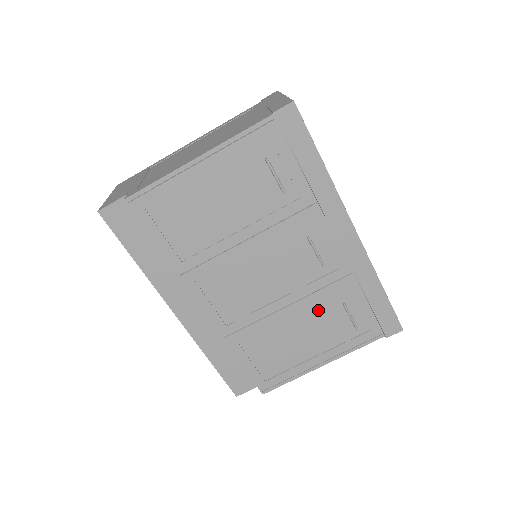
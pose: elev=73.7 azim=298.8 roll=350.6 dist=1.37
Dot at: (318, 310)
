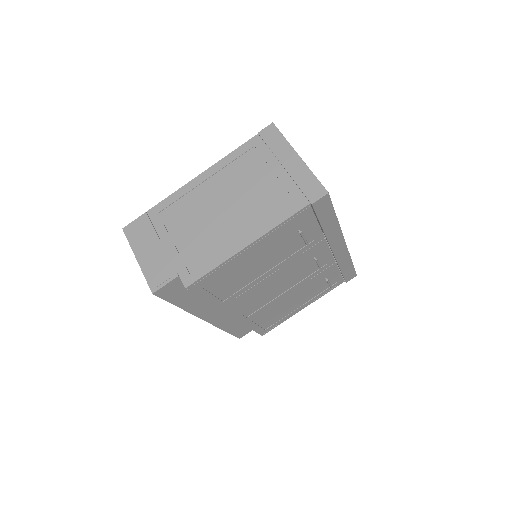
Dot at: (308, 286)
